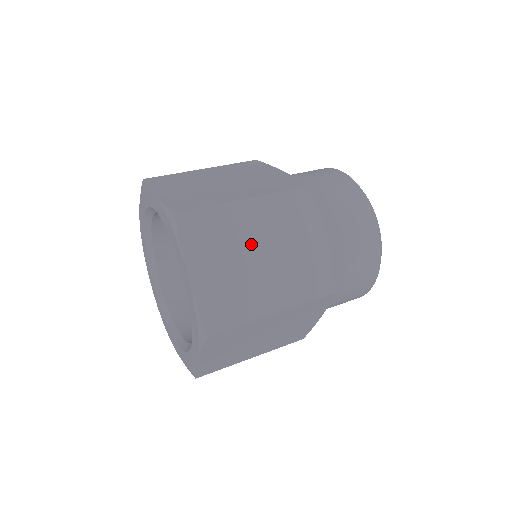
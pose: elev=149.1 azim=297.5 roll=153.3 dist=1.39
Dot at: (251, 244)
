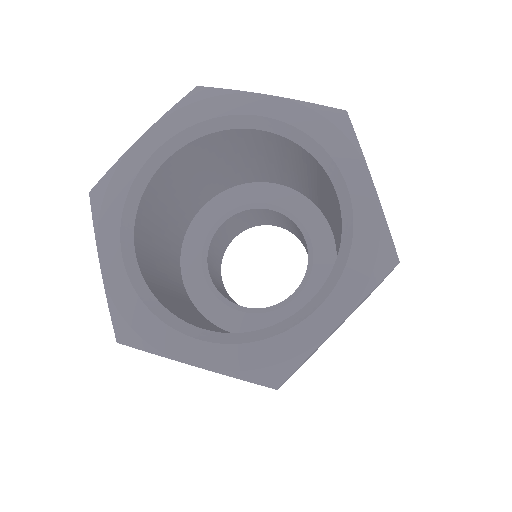
Dot at: occluded
